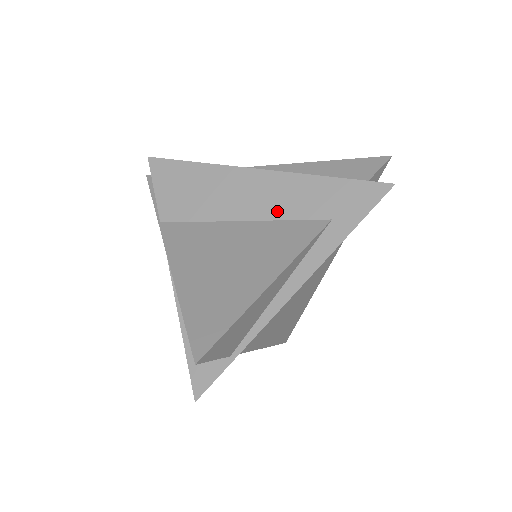
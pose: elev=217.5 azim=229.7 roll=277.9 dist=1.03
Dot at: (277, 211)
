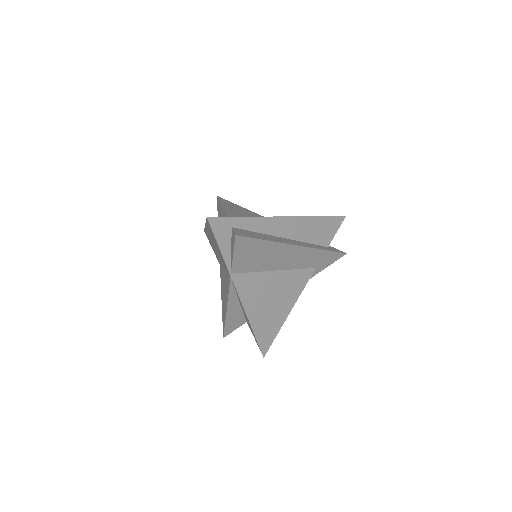
Dot at: (296, 266)
